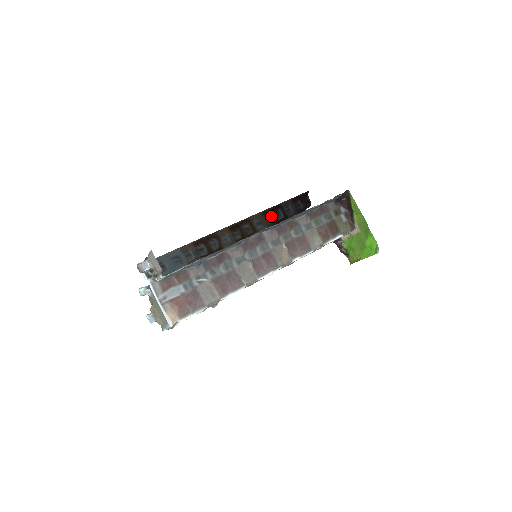
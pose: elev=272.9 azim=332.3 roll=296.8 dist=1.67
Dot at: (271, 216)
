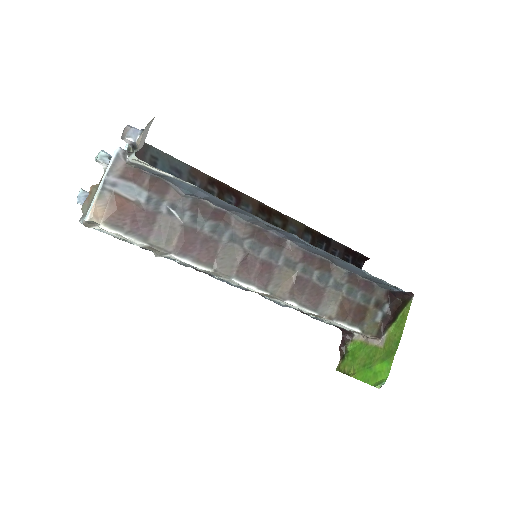
Dot at: (311, 240)
